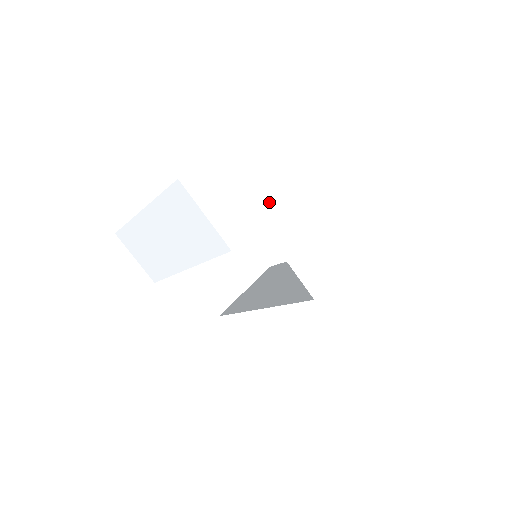
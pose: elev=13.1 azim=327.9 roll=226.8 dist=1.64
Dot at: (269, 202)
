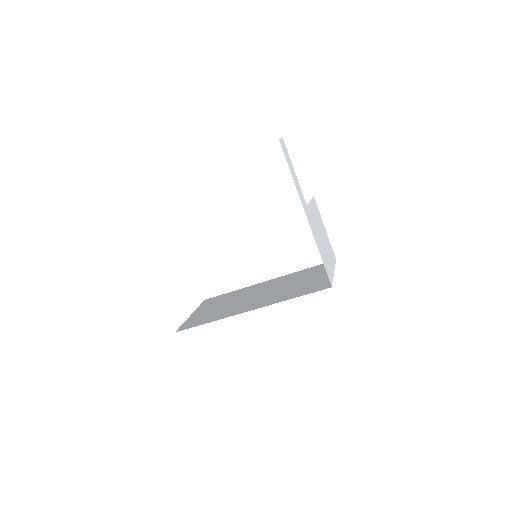
Dot at: (303, 196)
